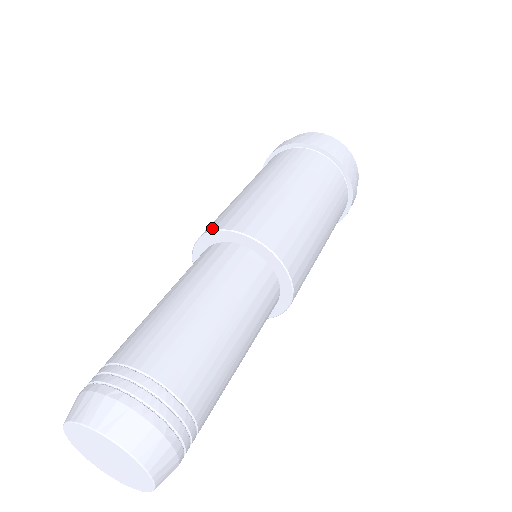
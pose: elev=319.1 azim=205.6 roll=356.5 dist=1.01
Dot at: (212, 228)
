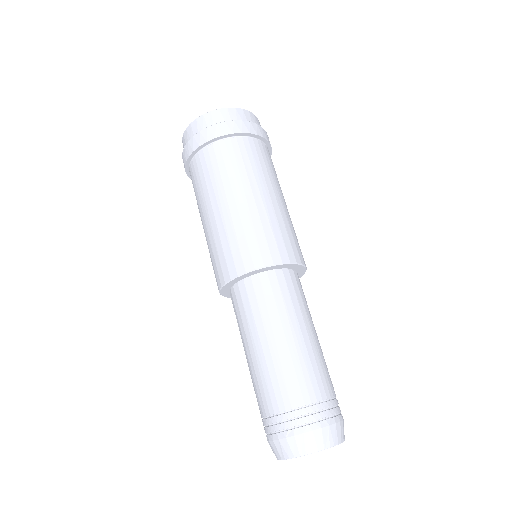
Dot at: (222, 281)
